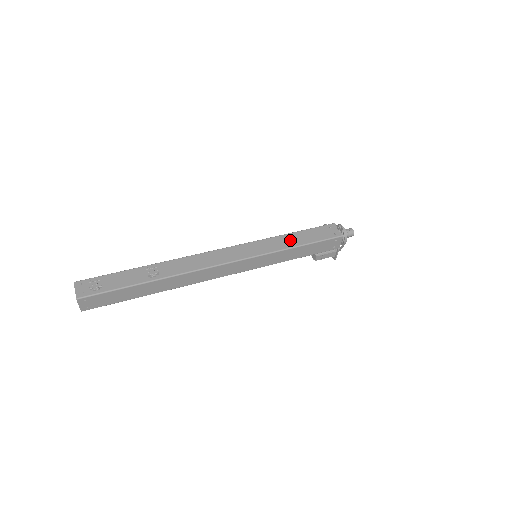
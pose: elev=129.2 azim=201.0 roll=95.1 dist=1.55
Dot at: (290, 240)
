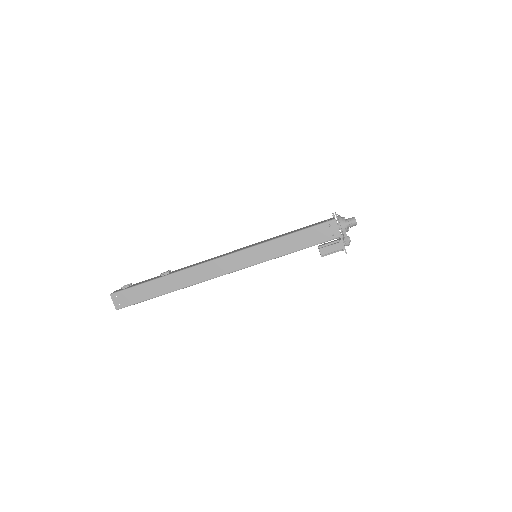
Dot at: occluded
